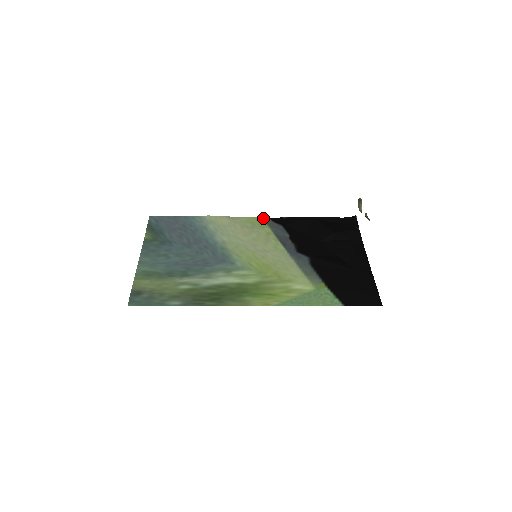
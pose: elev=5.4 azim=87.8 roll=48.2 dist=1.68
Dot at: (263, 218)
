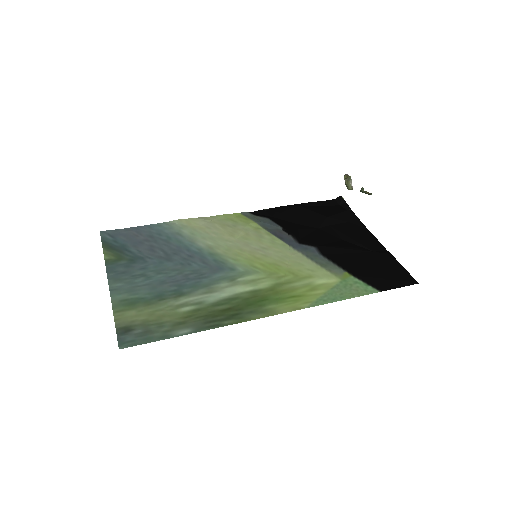
Dot at: (242, 213)
